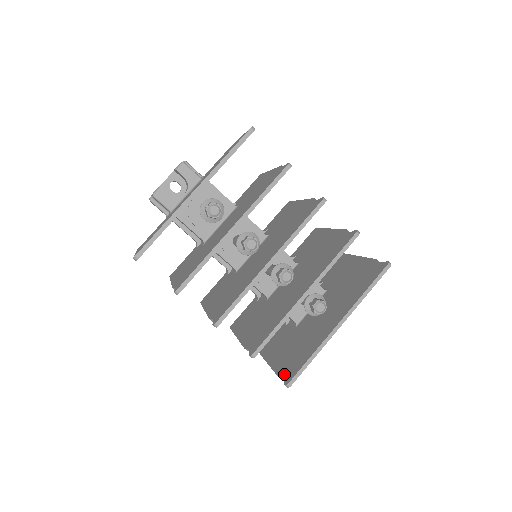
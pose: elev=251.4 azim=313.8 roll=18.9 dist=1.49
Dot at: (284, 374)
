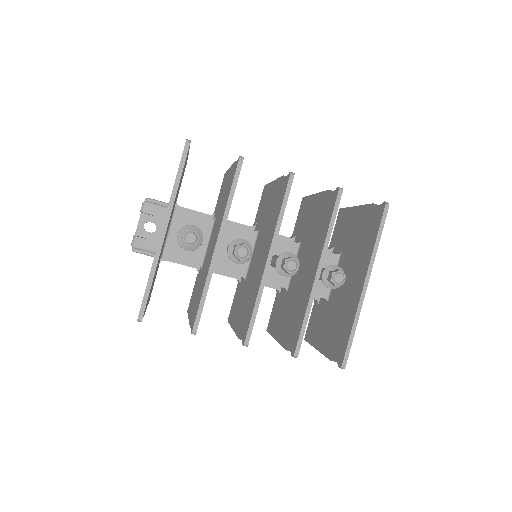
Dot at: (335, 356)
